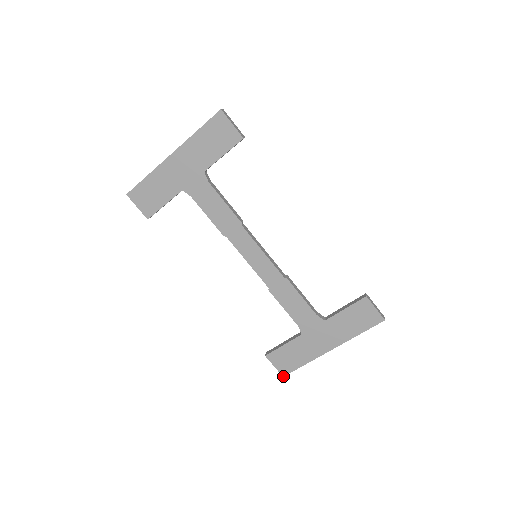
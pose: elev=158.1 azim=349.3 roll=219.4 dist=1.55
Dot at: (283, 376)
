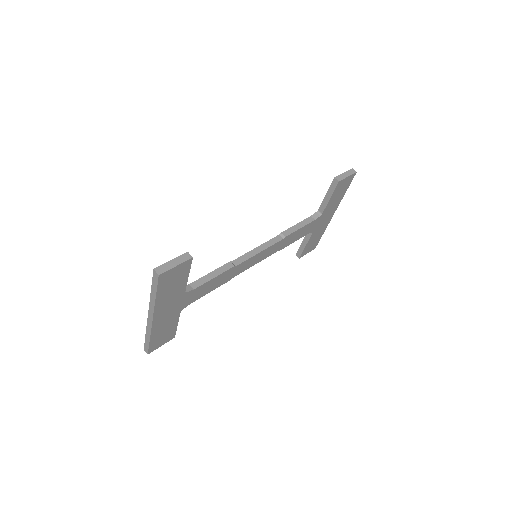
Dot at: occluded
